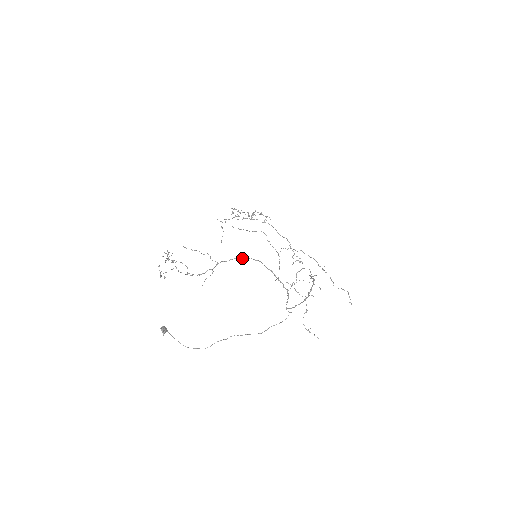
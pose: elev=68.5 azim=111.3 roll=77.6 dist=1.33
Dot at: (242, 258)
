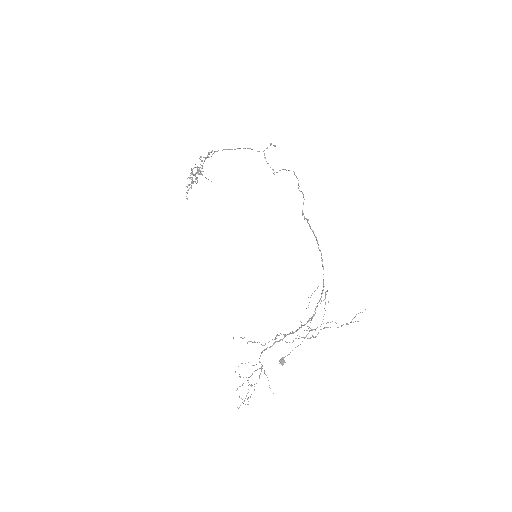
Dot at: occluded
